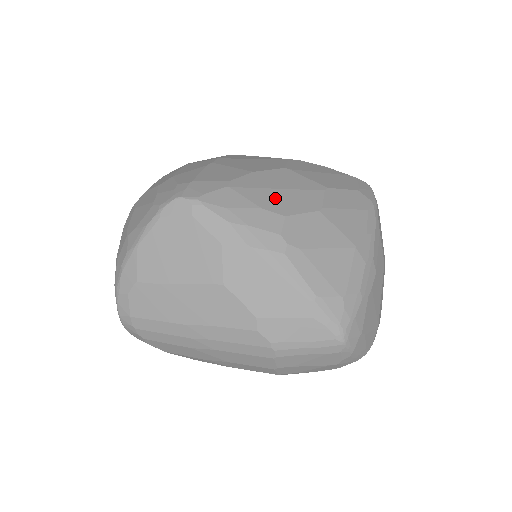
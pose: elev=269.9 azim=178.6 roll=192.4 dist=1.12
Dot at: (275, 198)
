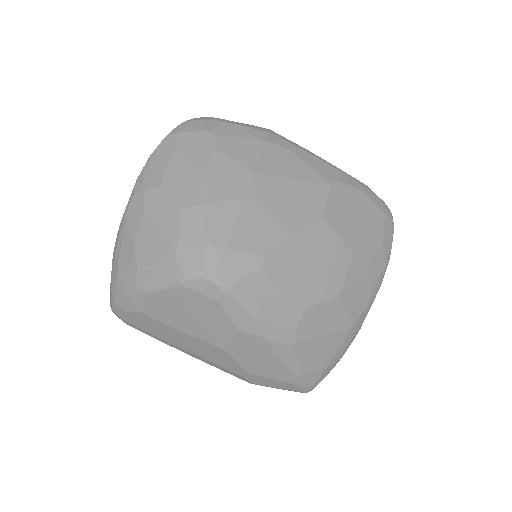
Dot at: (303, 282)
